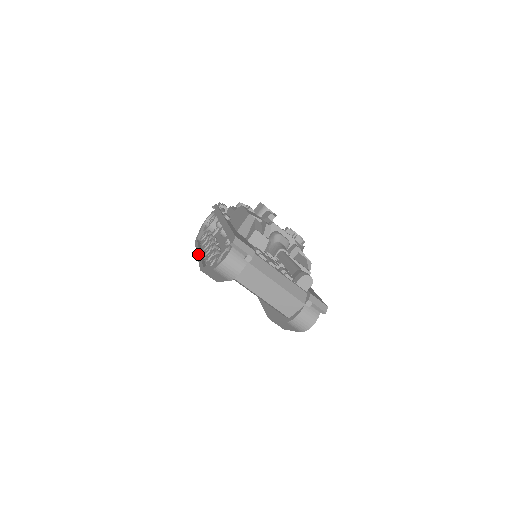
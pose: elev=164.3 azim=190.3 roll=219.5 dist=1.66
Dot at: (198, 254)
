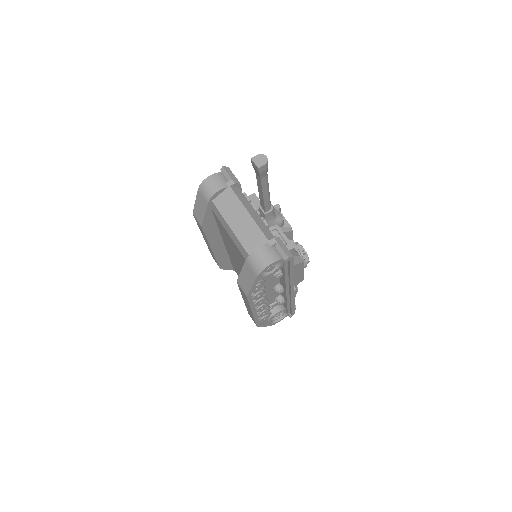
Dot at: occluded
